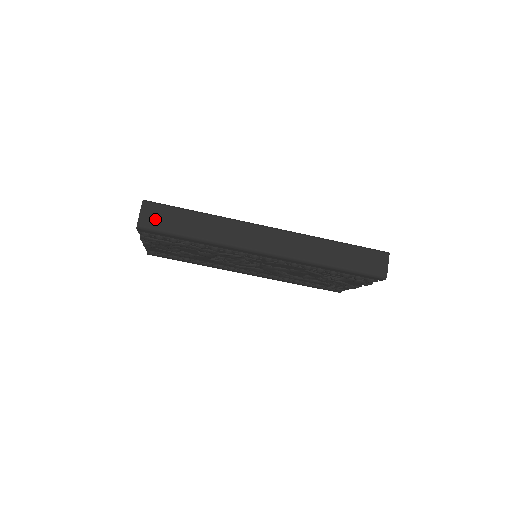
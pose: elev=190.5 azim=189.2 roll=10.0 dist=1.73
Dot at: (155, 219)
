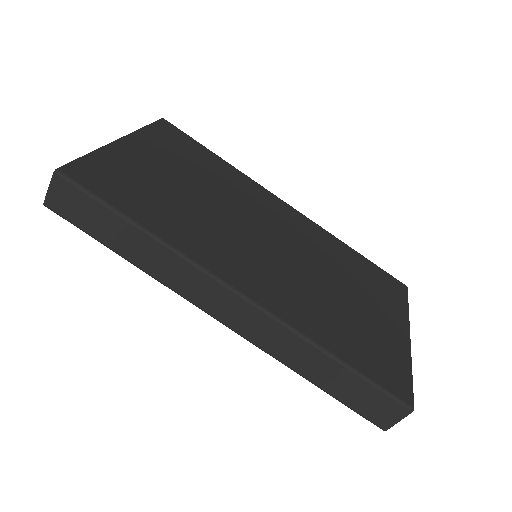
Dot at: (69, 207)
